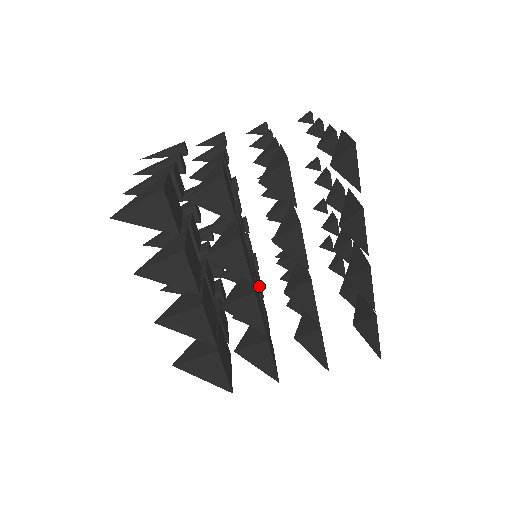
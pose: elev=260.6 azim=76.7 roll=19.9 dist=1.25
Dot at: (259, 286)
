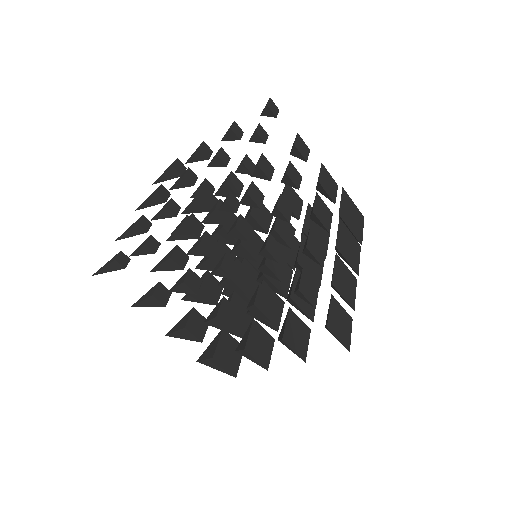
Dot at: (239, 194)
